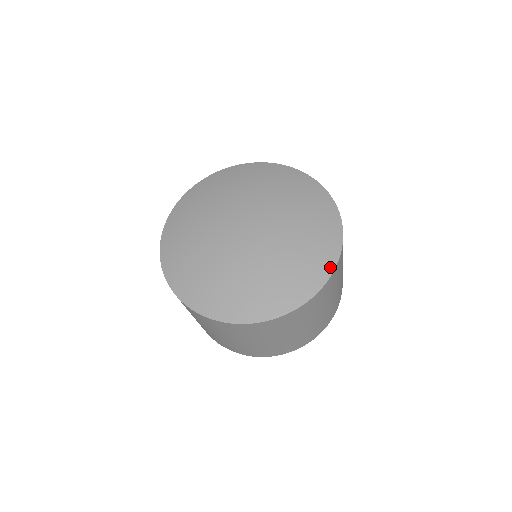
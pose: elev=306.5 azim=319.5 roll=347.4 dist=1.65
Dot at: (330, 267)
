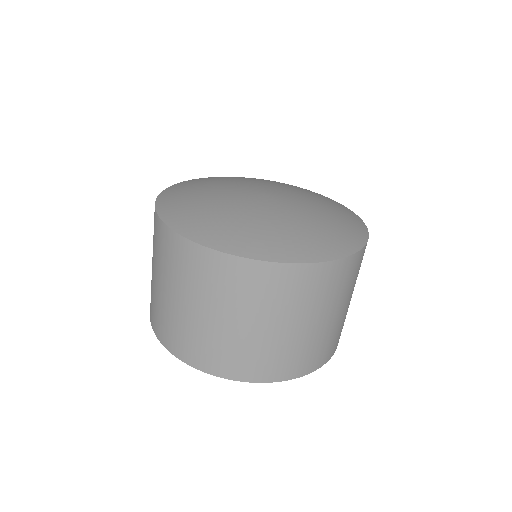
Dot at: (357, 245)
